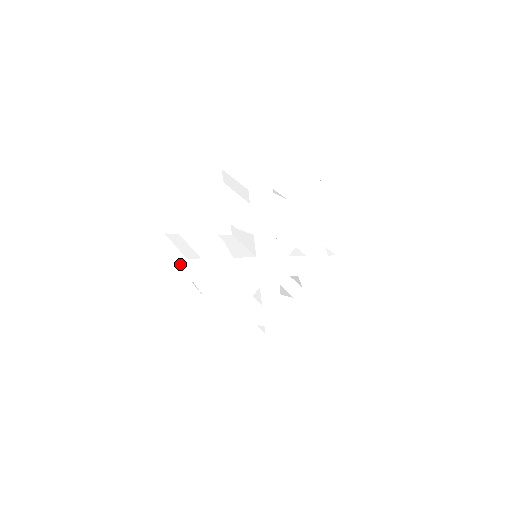
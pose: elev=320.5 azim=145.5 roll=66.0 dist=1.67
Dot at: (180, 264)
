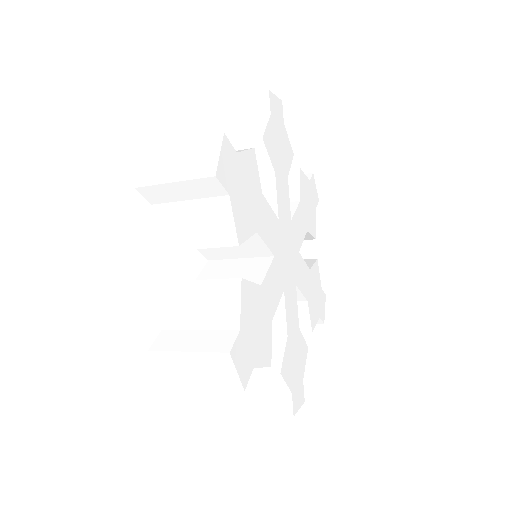
Dot at: (208, 150)
